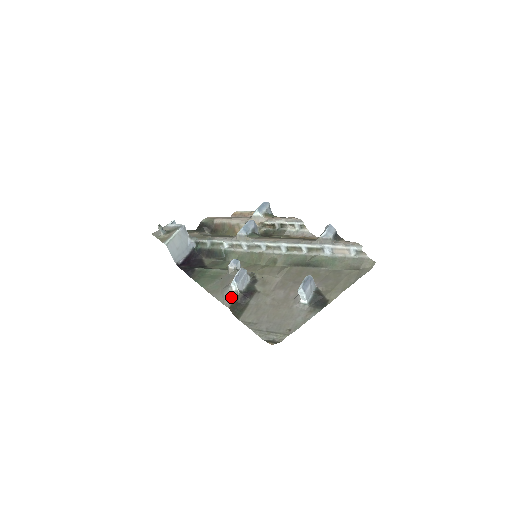
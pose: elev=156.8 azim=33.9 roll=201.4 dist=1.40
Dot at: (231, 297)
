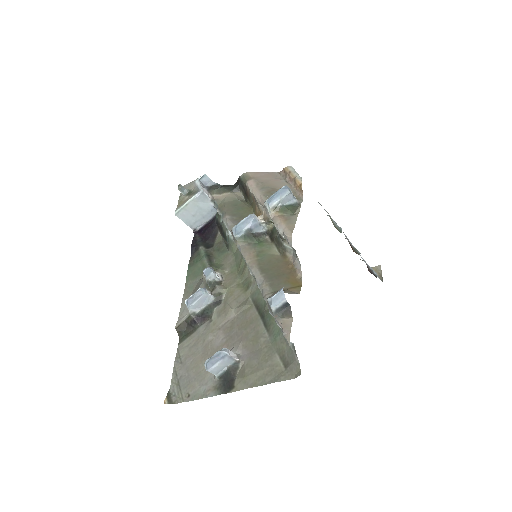
Dot at: (185, 314)
